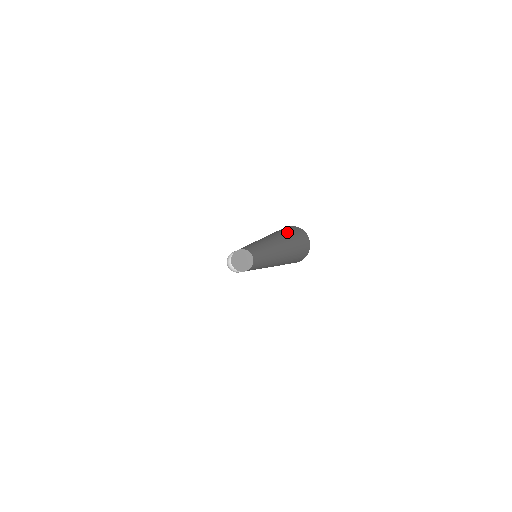
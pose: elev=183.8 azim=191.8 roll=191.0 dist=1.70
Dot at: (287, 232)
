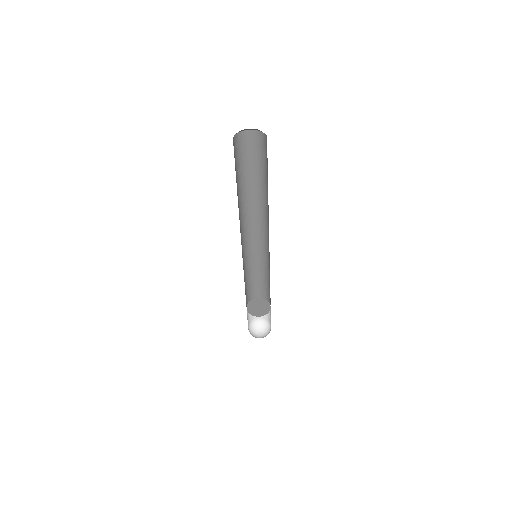
Dot at: (265, 166)
